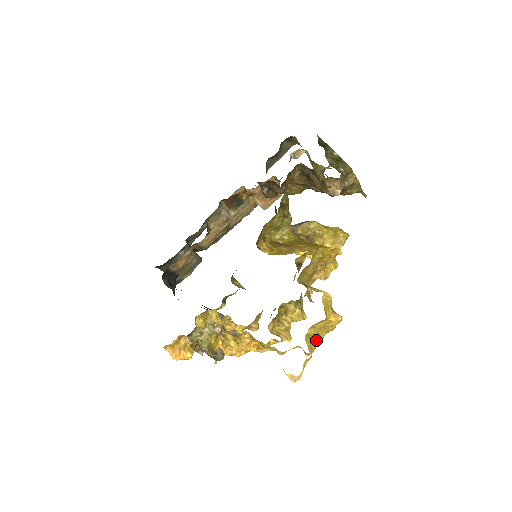
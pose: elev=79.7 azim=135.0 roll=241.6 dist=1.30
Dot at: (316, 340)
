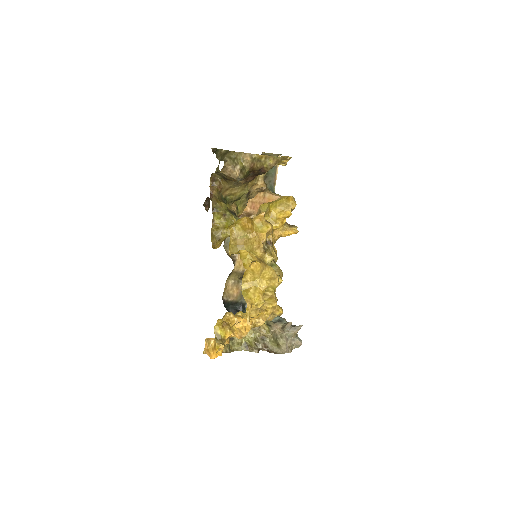
Dot at: (255, 291)
